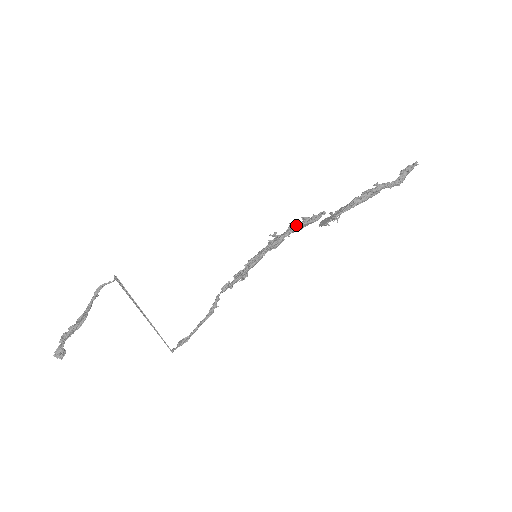
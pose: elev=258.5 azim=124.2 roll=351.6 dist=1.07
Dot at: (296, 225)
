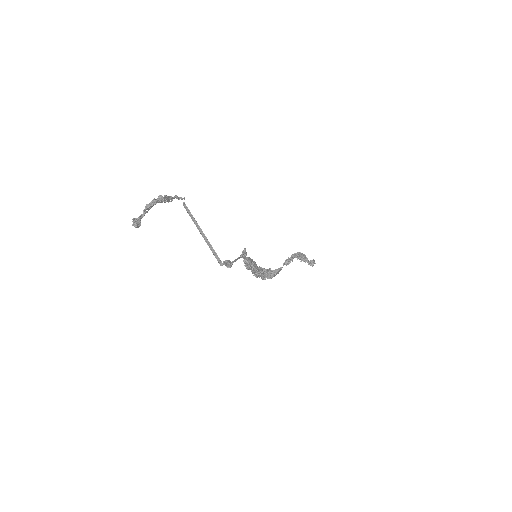
Dot at: (268, 270)
